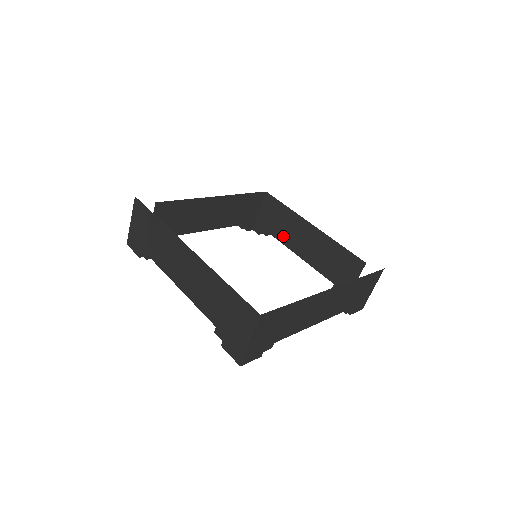
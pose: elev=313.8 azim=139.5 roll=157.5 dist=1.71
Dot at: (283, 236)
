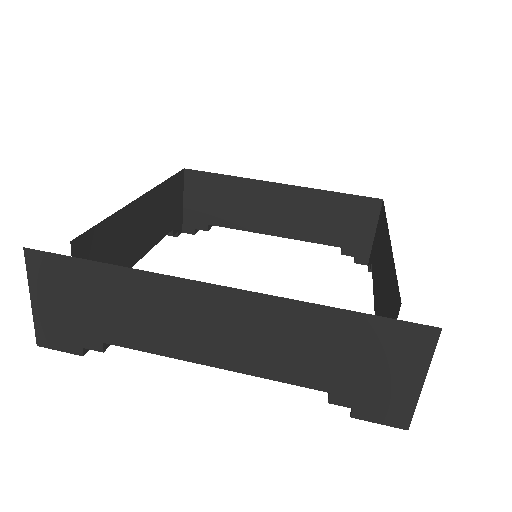
Dot at: (238, 219)
